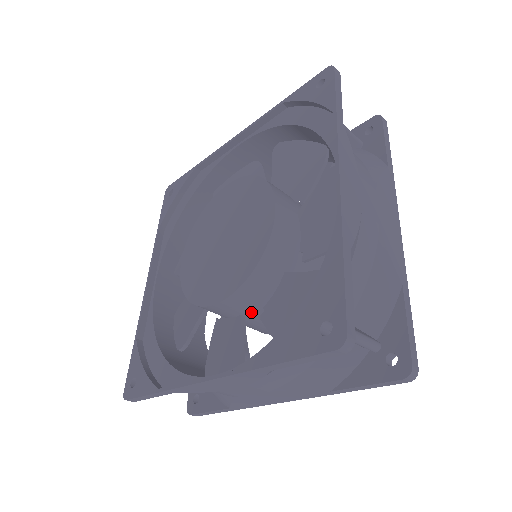
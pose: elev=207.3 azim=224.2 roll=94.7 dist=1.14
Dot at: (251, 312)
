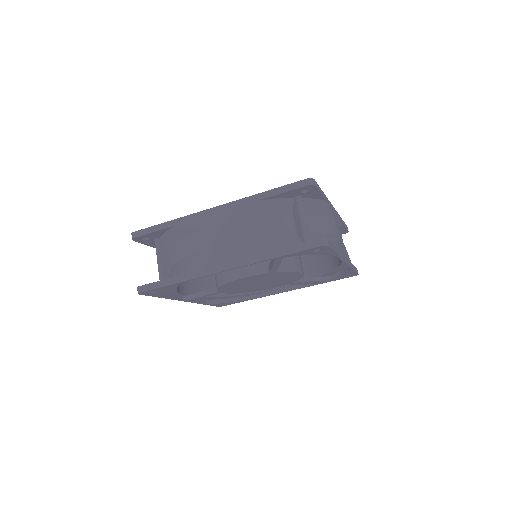
Dot at: occluded
